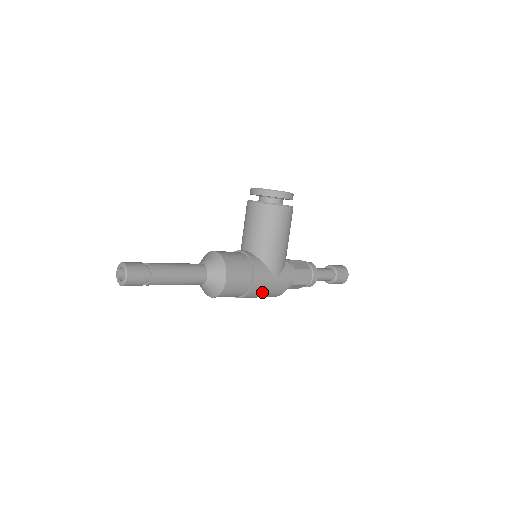
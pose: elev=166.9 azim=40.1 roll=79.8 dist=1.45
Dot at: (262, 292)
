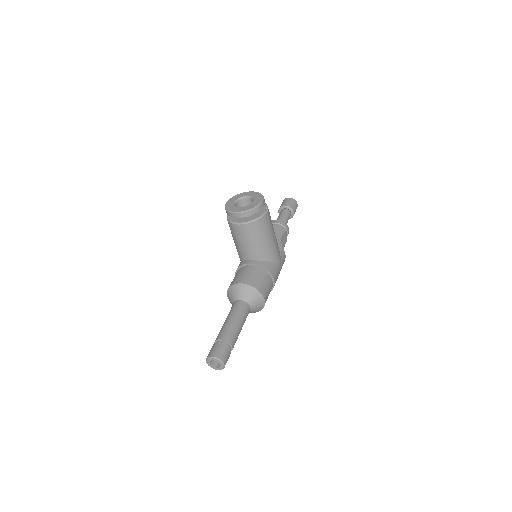
Dot at: occluded
